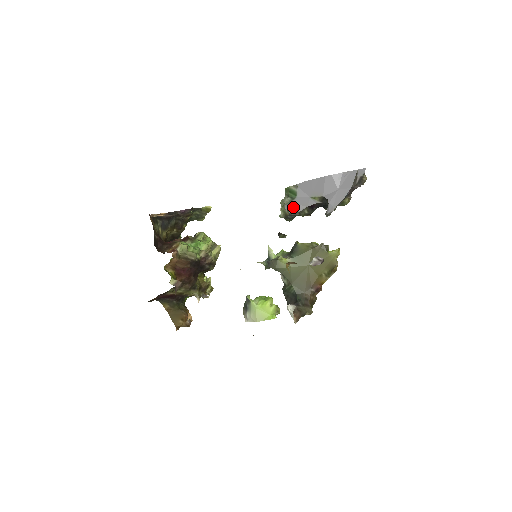
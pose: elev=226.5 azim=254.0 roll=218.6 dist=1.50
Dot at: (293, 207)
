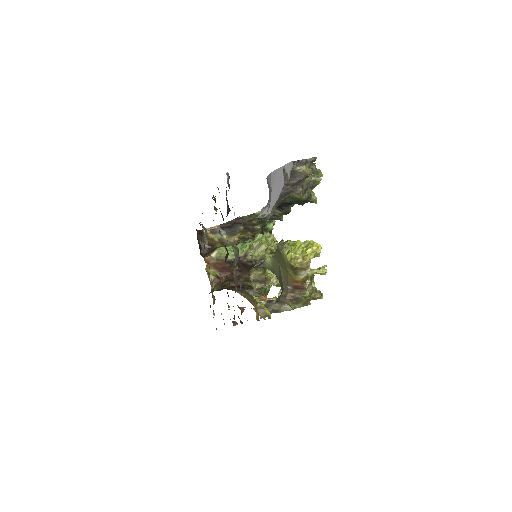
Dot at: (263, 210)
